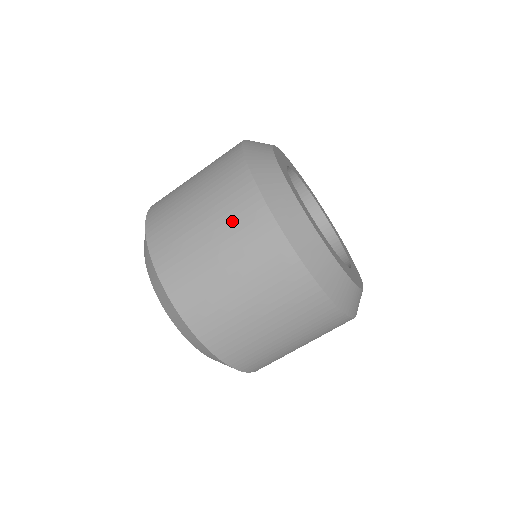
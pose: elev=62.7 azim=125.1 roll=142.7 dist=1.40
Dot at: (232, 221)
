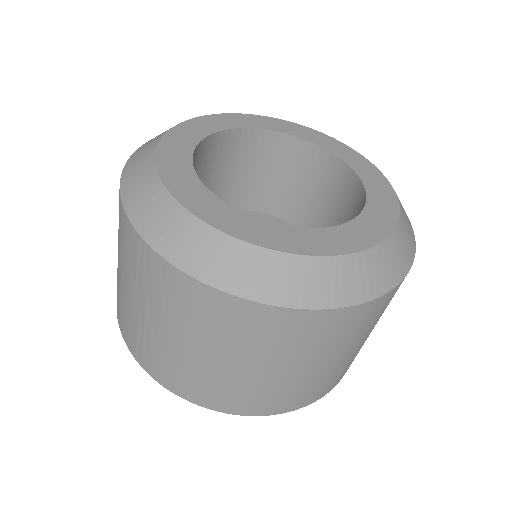
Dot at: (119, 236)
